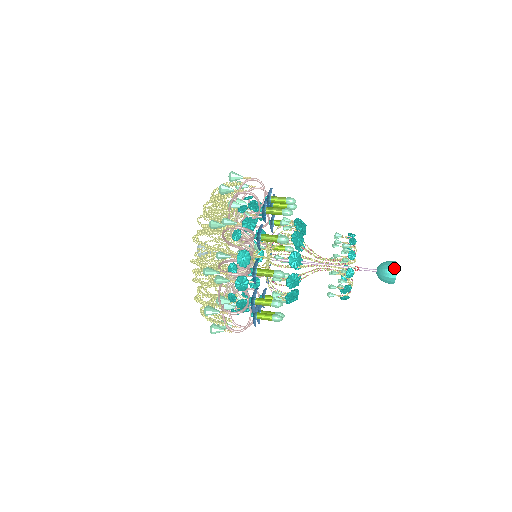
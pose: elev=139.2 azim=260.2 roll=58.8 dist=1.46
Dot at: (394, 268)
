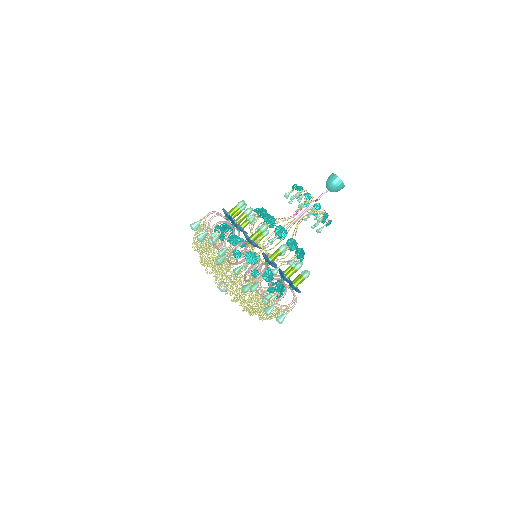
Dot at: (343, 187)
